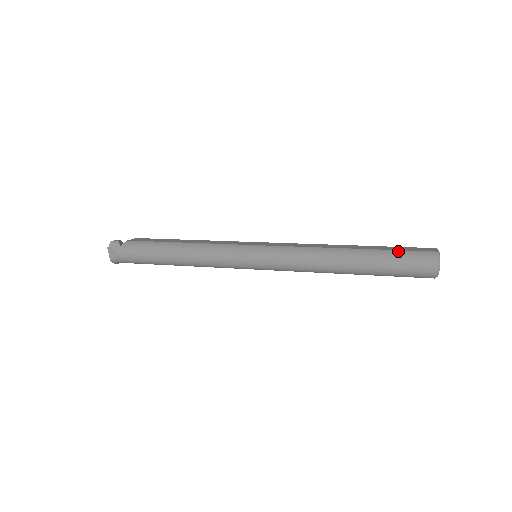
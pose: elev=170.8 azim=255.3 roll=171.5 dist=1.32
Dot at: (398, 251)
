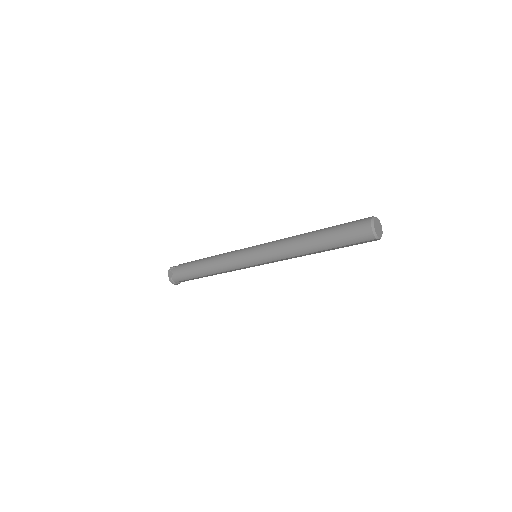
Dot at: (344, 223)
